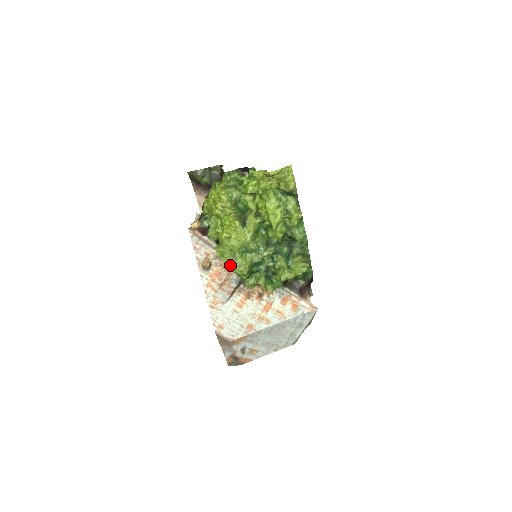
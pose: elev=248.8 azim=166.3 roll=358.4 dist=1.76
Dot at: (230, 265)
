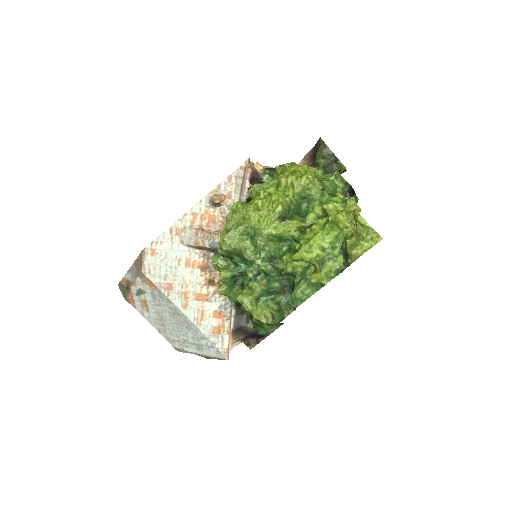
Dot at: (226, 226)
